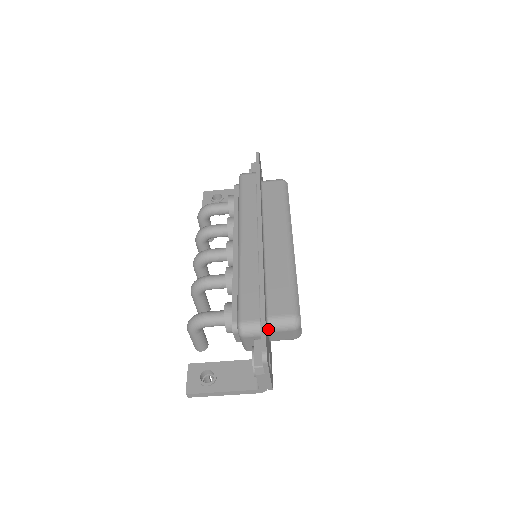
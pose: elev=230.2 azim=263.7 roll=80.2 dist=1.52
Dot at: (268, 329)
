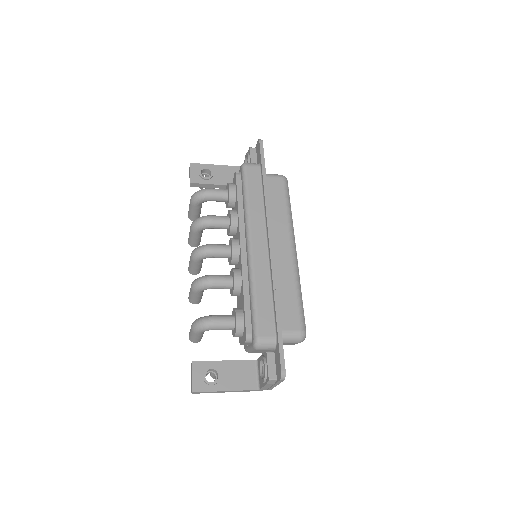
Dot at: occluded
